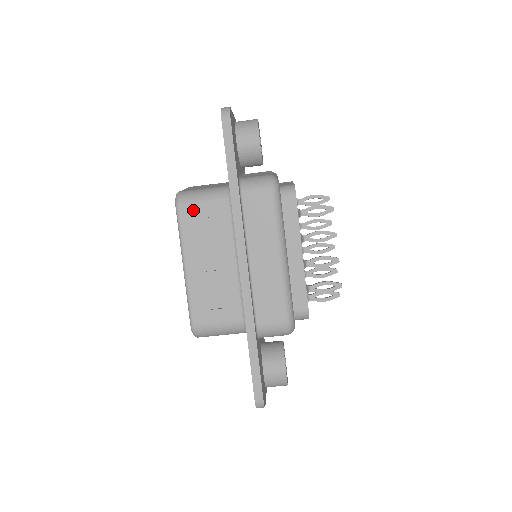
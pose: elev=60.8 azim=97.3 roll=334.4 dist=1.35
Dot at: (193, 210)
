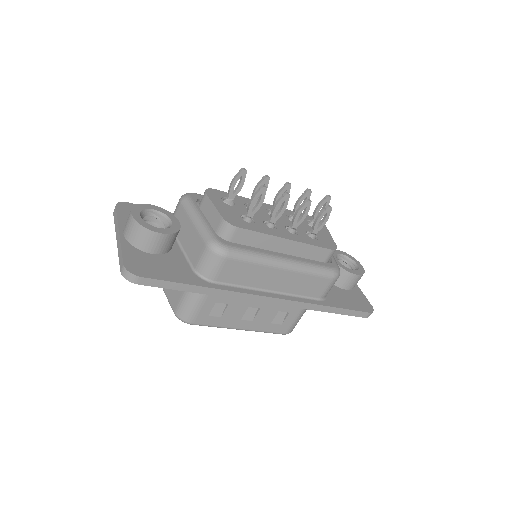
Dot at: (201, 314)
